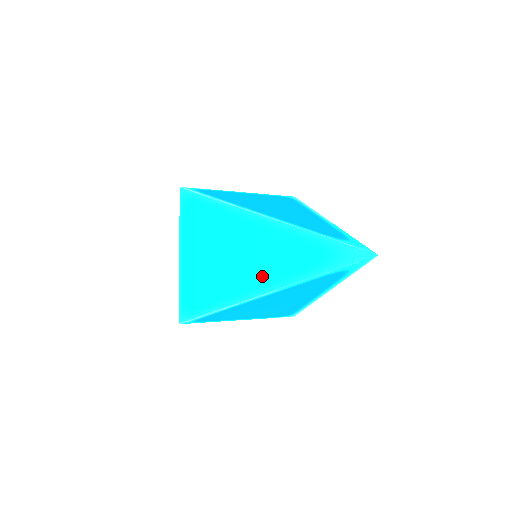
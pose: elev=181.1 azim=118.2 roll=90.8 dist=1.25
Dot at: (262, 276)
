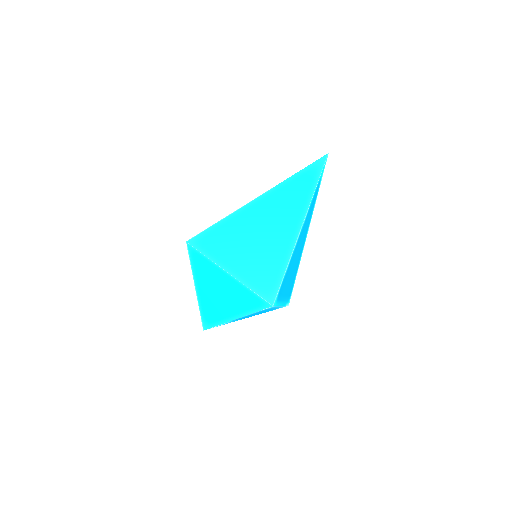
Dot at: (294, 215)
